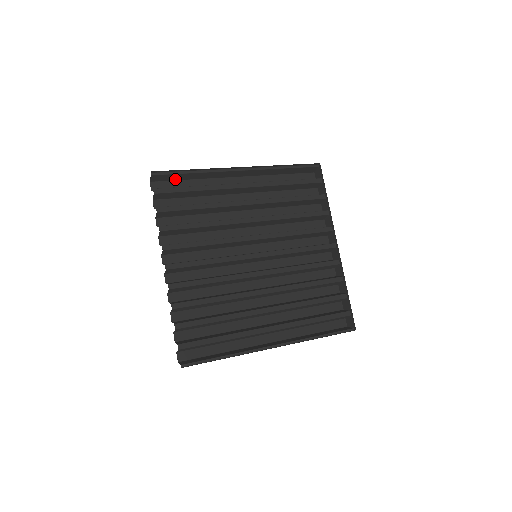
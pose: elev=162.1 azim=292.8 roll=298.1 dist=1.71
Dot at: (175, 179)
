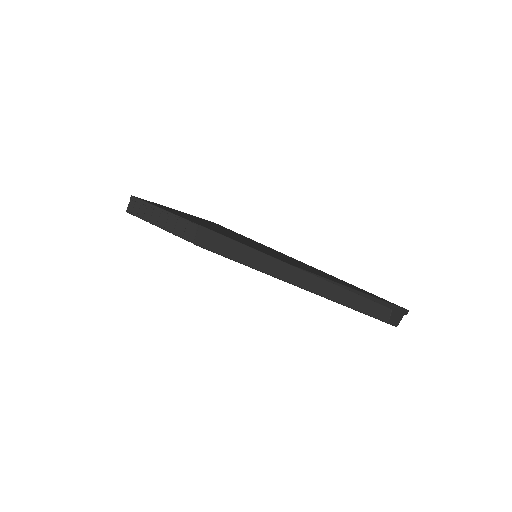
Dot at: occluded
